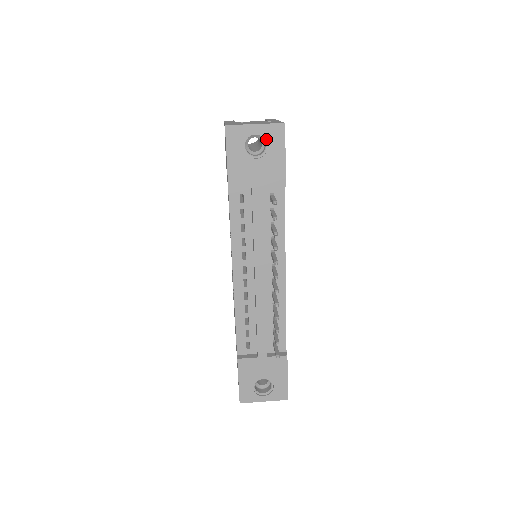
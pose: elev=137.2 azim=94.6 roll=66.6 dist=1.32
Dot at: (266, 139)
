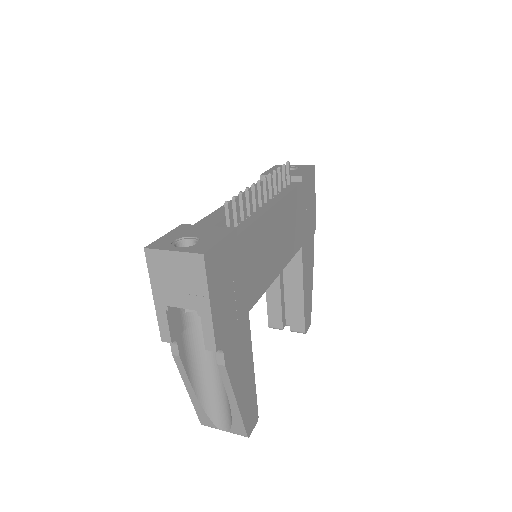
Dot at: occluded
